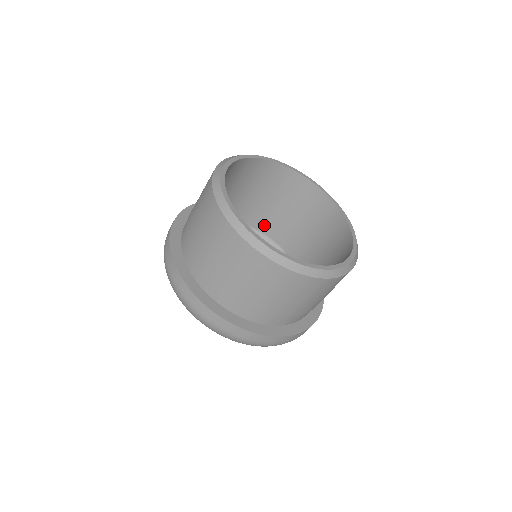
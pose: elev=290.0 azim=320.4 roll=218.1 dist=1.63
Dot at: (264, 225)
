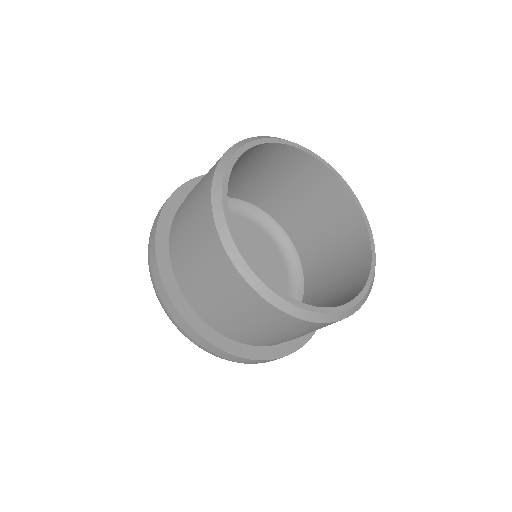
Dot at: (285, 219)
